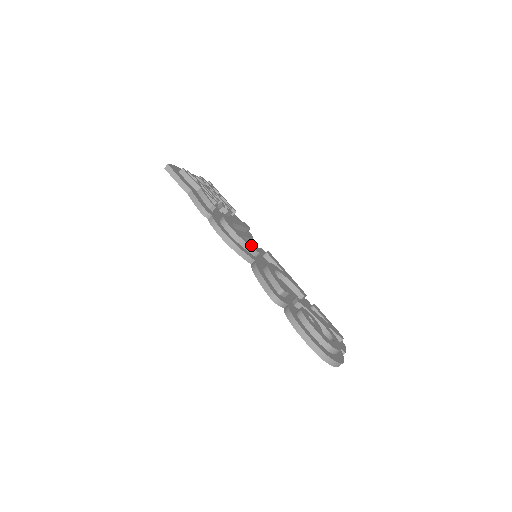
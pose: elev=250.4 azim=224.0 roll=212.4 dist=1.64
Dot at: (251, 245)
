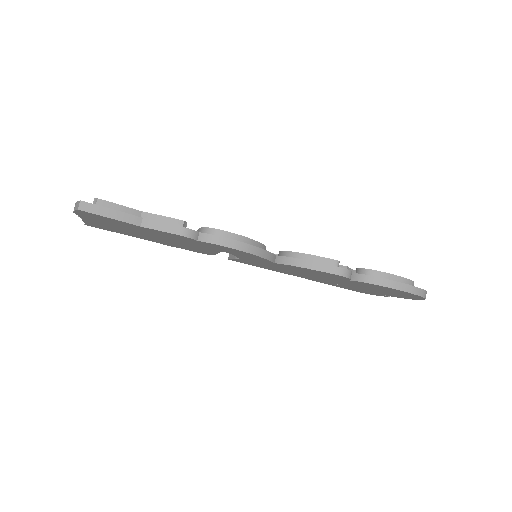
Dot at: occluded
